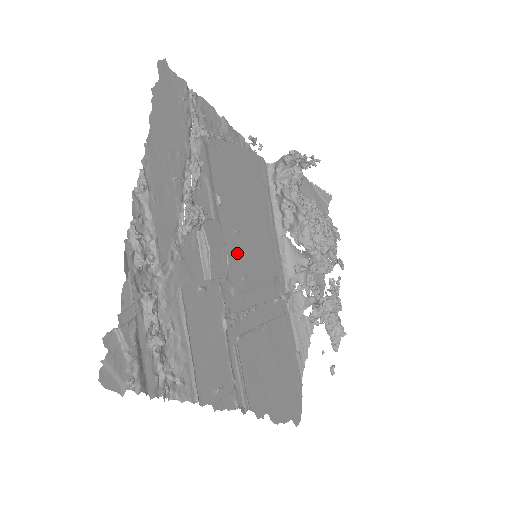
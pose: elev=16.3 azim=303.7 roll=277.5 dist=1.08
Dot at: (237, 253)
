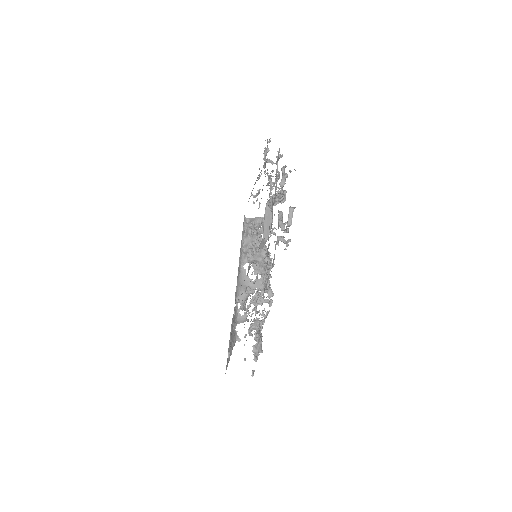
Dot at: occluded
